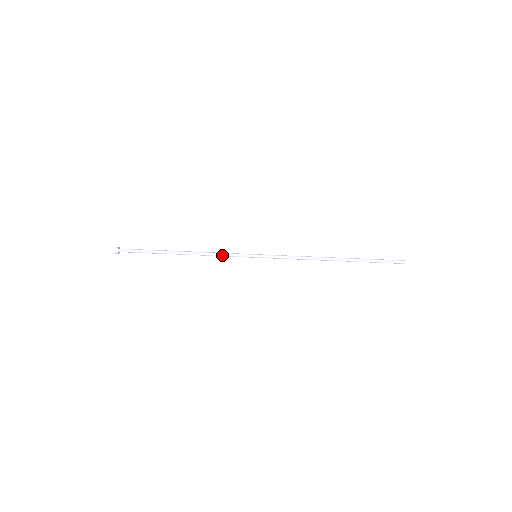
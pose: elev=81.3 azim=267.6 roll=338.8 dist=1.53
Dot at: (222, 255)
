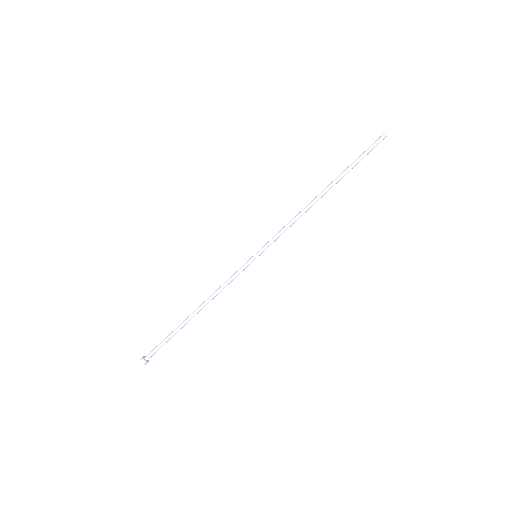
Dot at: (227, 281)
